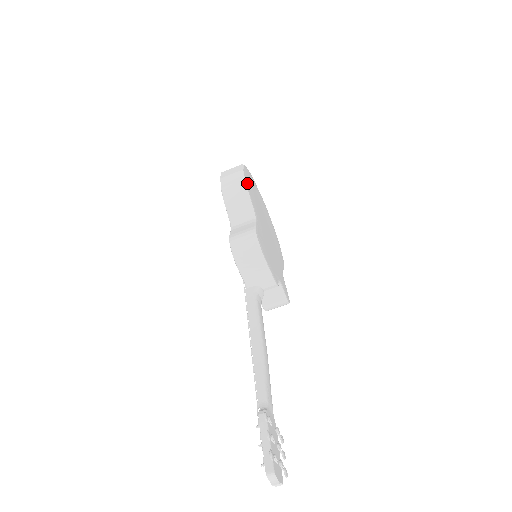
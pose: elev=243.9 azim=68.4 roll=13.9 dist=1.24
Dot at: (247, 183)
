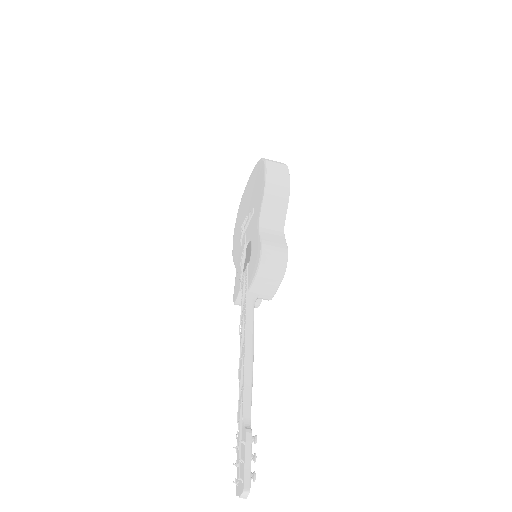
Dot at: occluded
